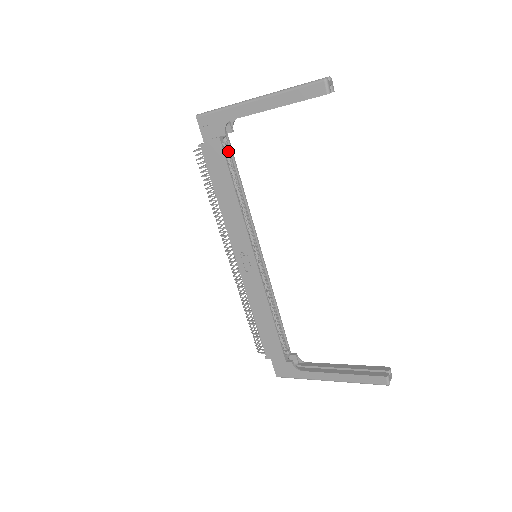
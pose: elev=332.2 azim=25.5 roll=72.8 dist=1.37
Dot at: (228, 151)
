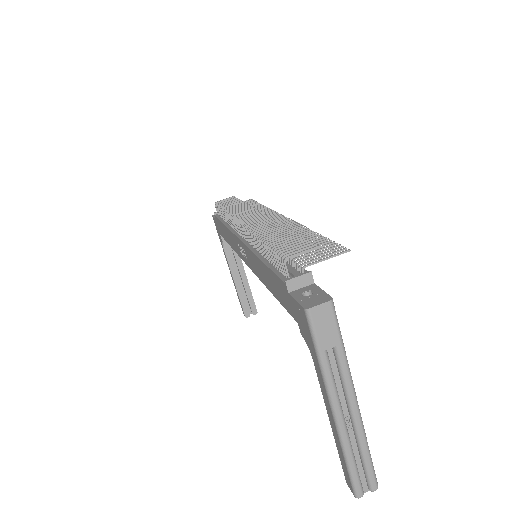
Dot at: occluded
